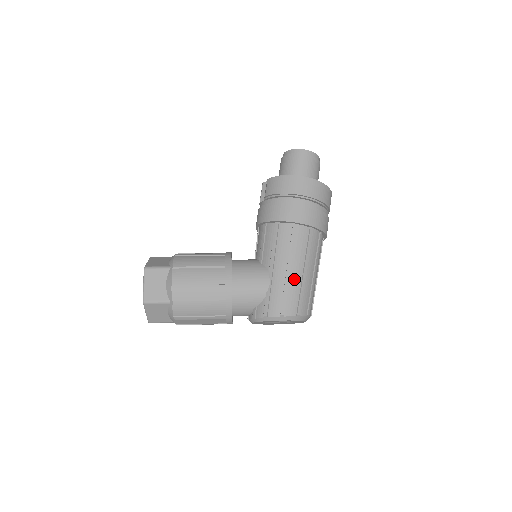
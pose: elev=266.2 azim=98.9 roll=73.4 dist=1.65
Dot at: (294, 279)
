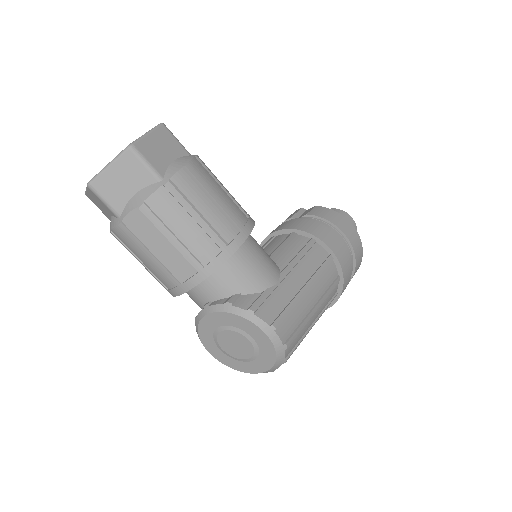
Dot at: (304, 304)
